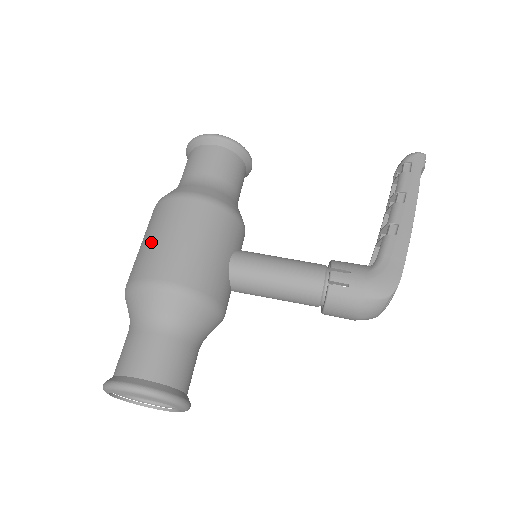
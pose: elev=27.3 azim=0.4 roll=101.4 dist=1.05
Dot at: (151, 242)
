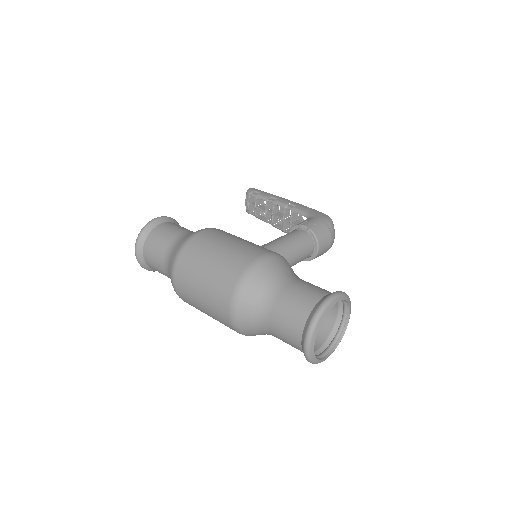
Dot at: (217, 258)
